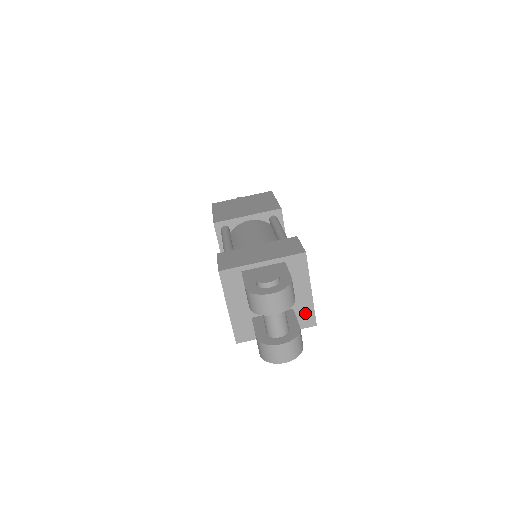
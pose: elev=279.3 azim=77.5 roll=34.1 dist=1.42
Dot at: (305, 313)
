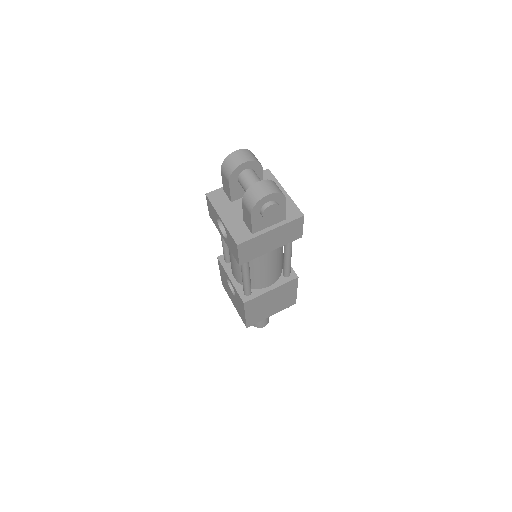
Dot at: (289, 208)
